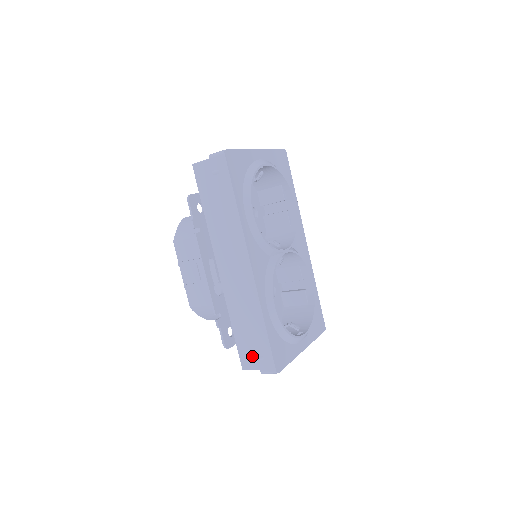
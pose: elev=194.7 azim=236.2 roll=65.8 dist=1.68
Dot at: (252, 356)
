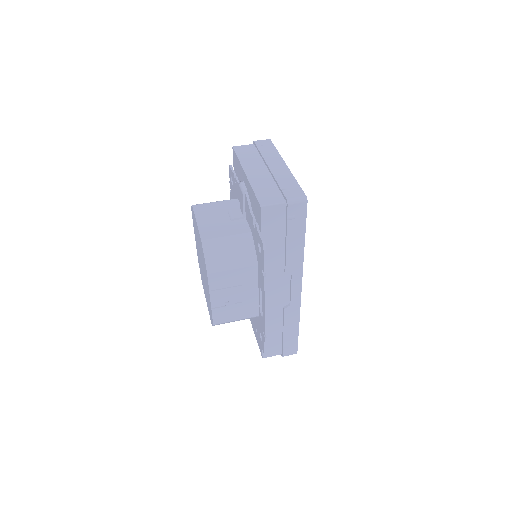
Dot at: (276, 348)
